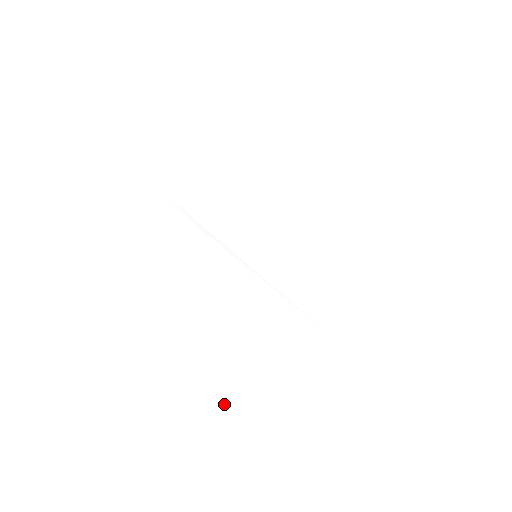
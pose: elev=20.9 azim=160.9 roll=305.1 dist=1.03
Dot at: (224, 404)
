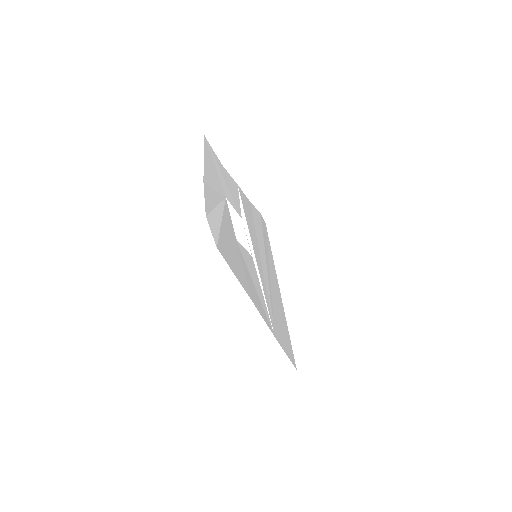
Dot at: (237, 270)
